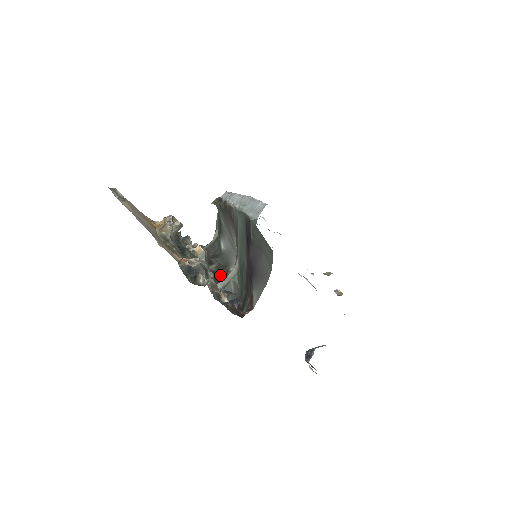
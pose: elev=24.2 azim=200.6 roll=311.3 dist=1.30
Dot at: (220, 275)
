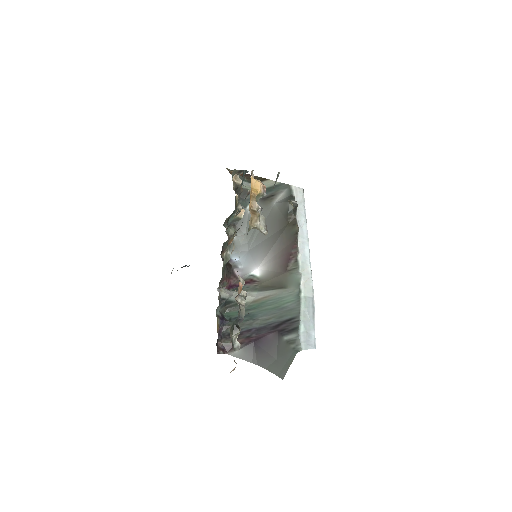
Dot at: (227, 241)
